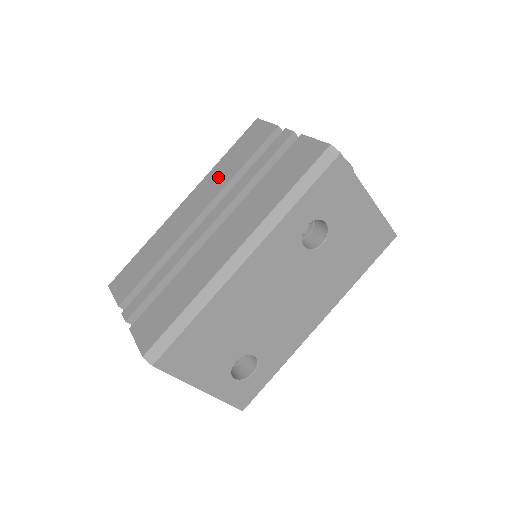
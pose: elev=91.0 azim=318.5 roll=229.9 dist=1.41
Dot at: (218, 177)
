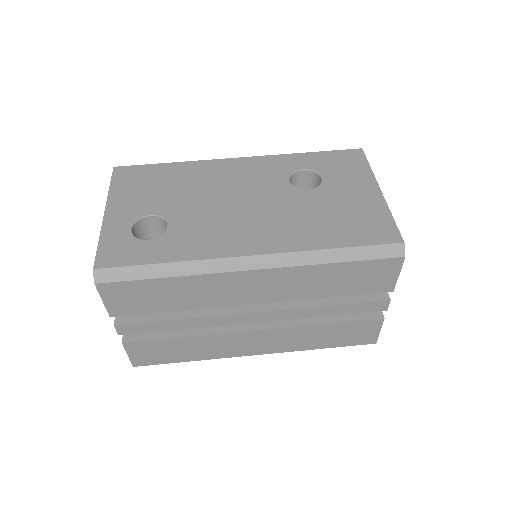
Dot at: occluded
